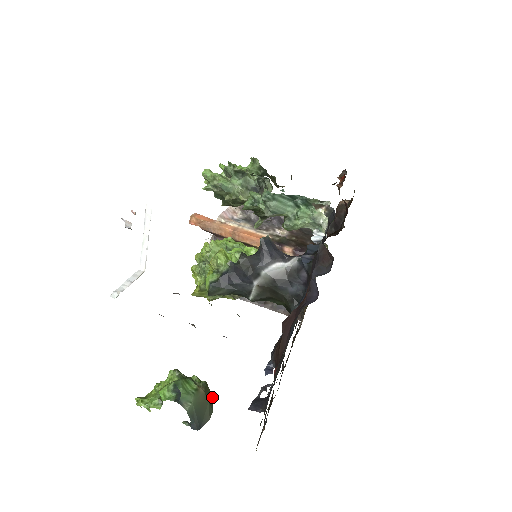
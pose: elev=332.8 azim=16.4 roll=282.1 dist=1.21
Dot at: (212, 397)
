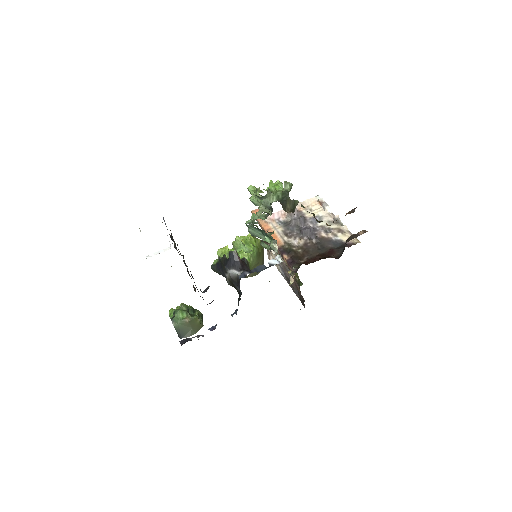
Dot at: (201, 327)
